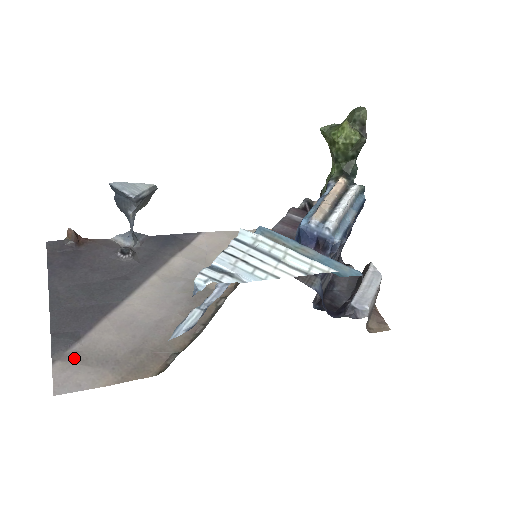
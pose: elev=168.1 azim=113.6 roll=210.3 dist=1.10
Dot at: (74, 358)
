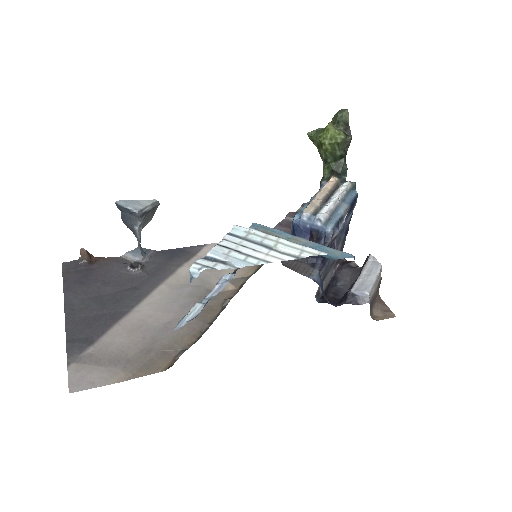
Dot at: (88, 360)
